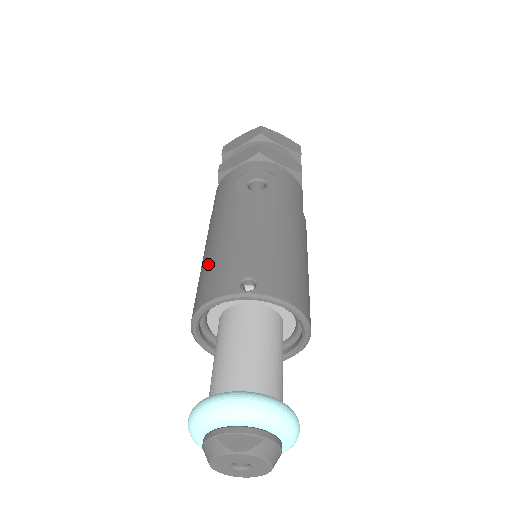
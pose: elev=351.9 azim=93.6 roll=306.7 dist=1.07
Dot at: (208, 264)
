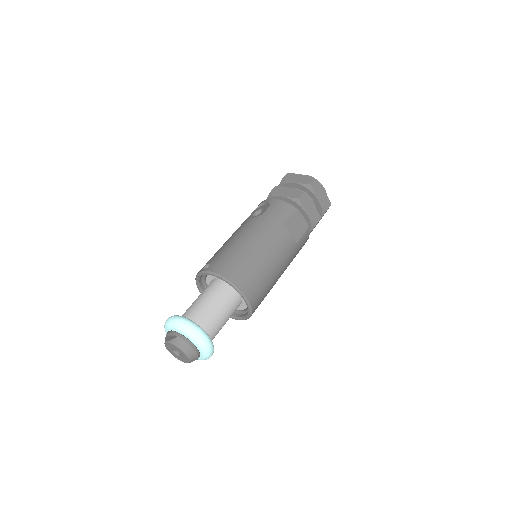
Dot at: occluded
